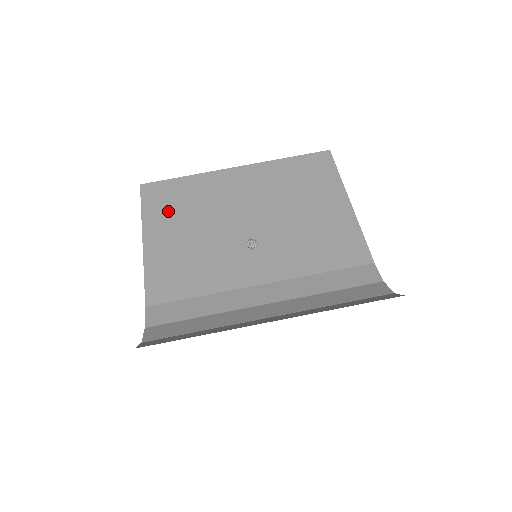
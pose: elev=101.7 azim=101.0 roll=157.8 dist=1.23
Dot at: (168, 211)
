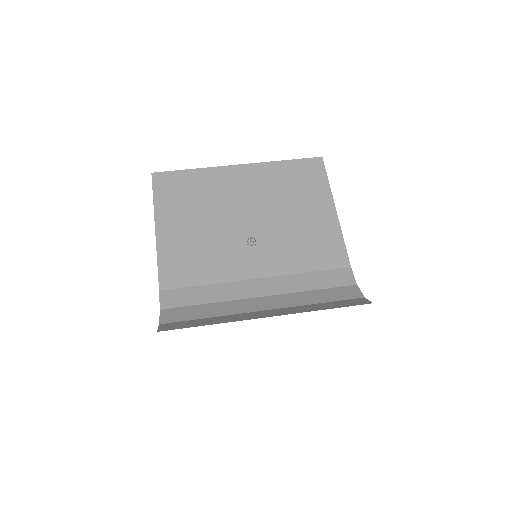
Dot at: (178, 202)
